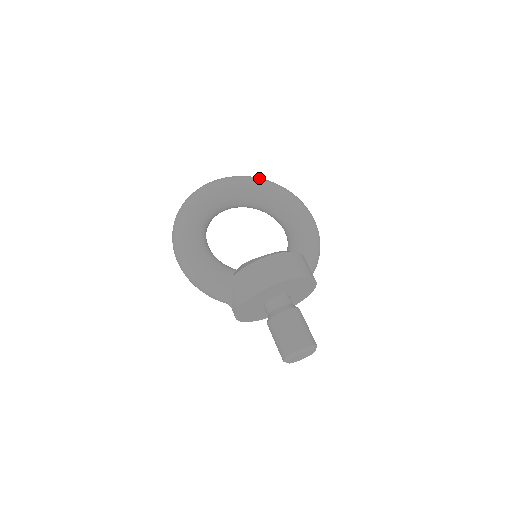
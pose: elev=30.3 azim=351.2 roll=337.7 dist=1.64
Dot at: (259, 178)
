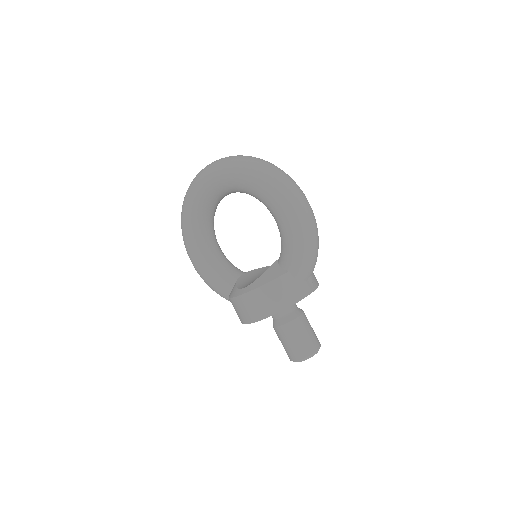
Dot at: (233, 166)
